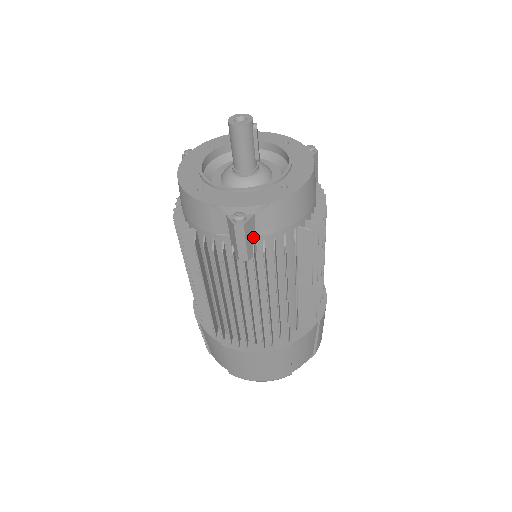
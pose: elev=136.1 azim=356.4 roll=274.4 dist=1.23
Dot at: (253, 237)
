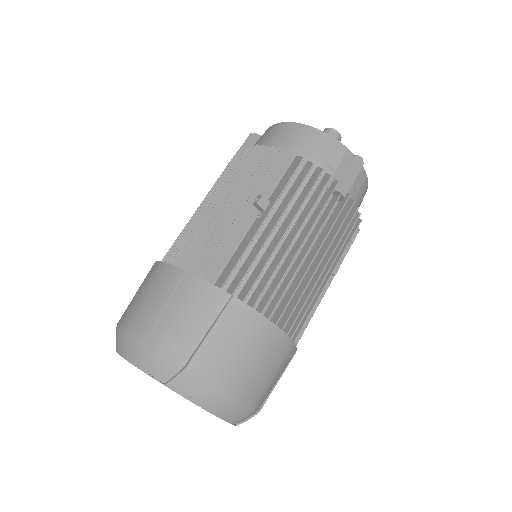
Dot at: occluded
